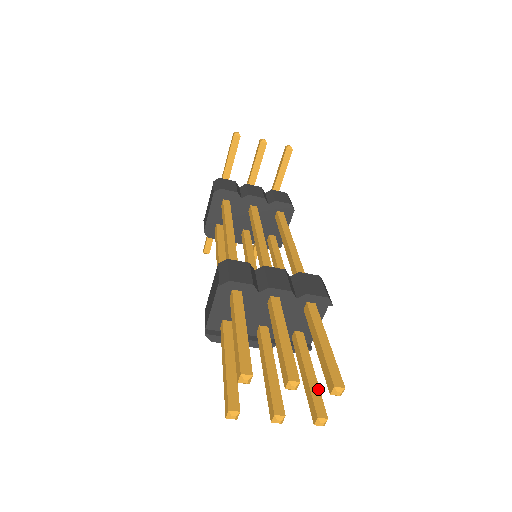
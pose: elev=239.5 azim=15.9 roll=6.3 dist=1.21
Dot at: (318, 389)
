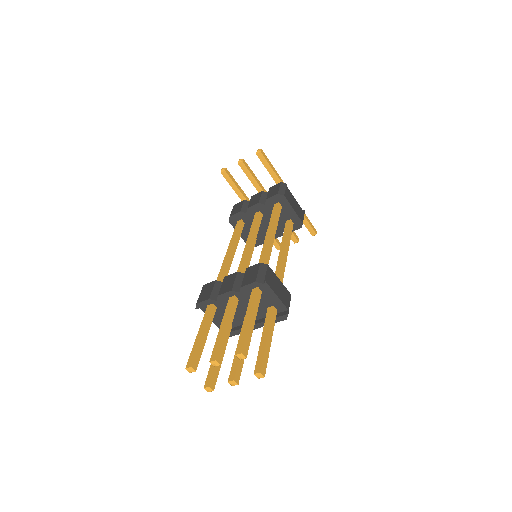
Dot at: (263, 351)
